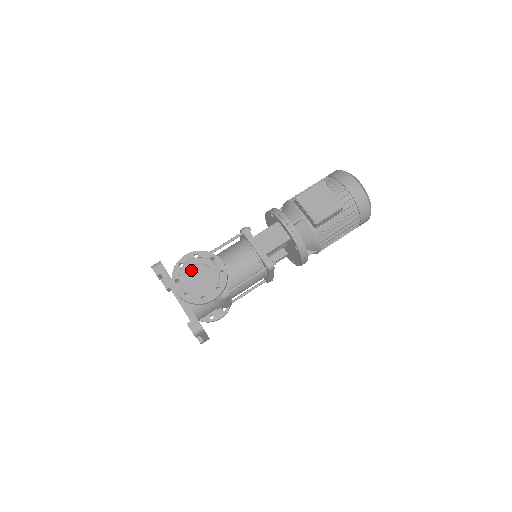
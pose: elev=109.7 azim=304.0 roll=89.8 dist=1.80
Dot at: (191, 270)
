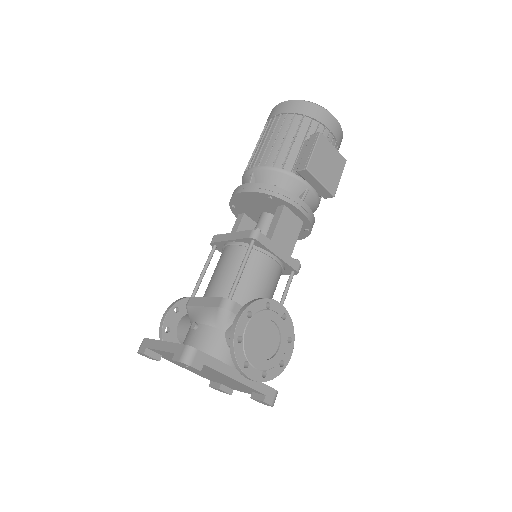
Dot at: (253, 338)
